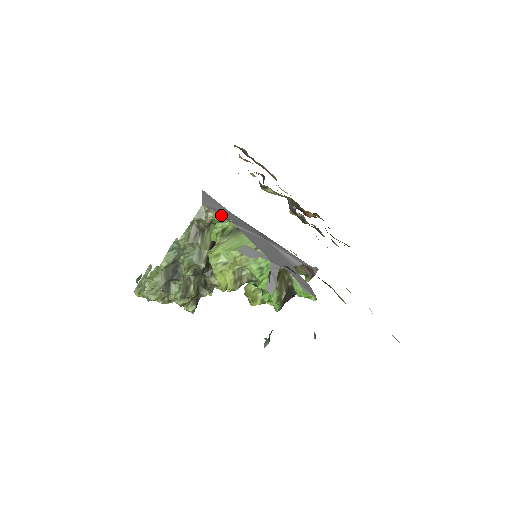
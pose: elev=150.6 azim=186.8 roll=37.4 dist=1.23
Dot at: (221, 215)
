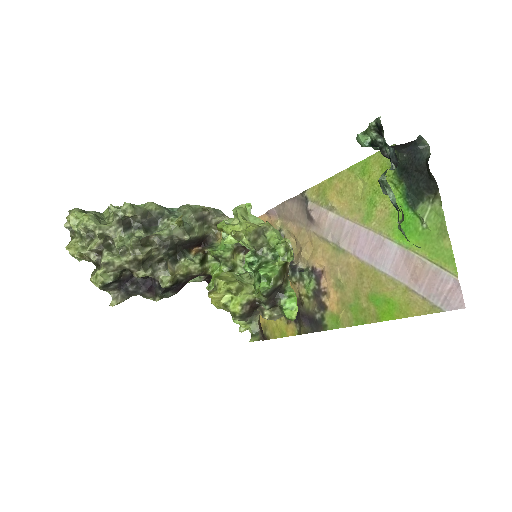
Dot at: occluded
